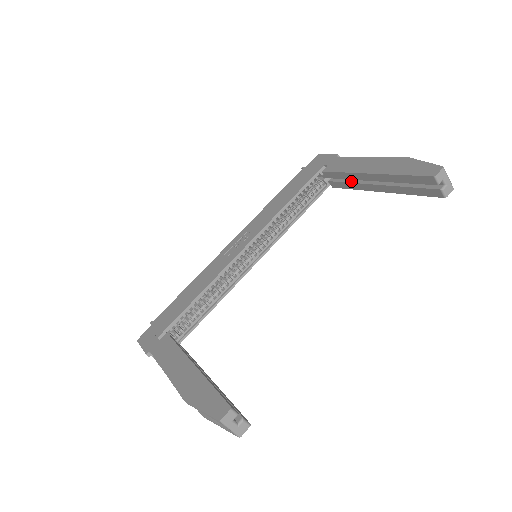
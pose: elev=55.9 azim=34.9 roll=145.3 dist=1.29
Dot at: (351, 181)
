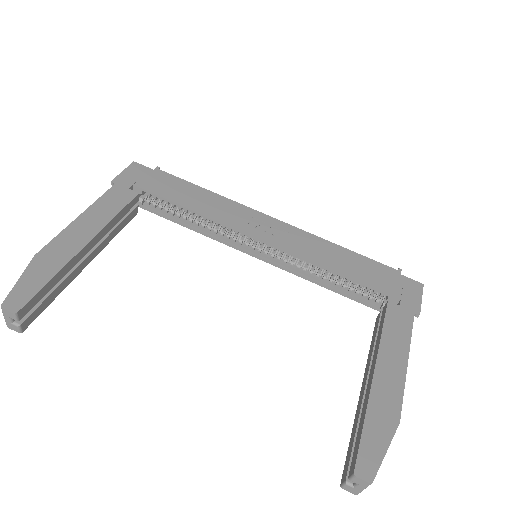
Dot at: occluded
